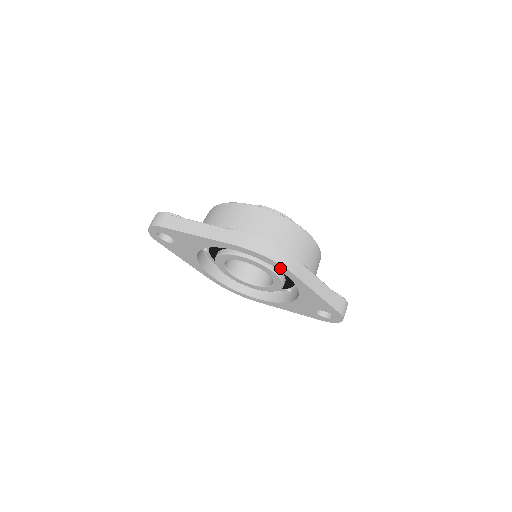
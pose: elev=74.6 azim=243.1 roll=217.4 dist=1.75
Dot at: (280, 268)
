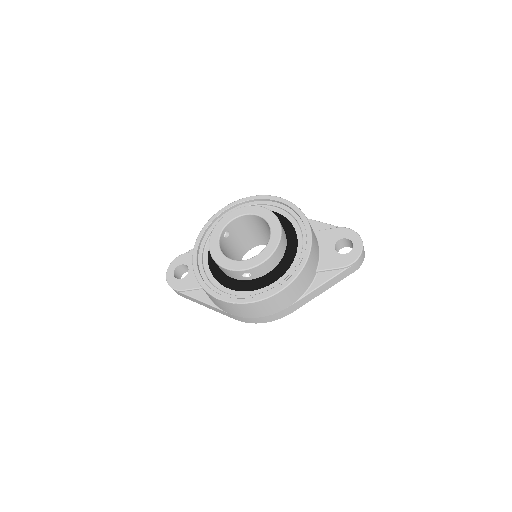
Dot at: occluded
